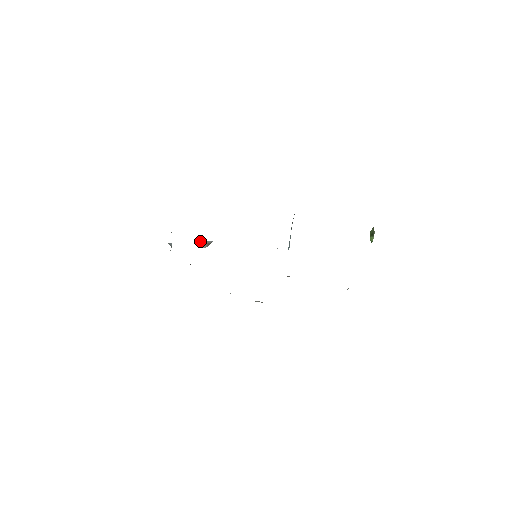
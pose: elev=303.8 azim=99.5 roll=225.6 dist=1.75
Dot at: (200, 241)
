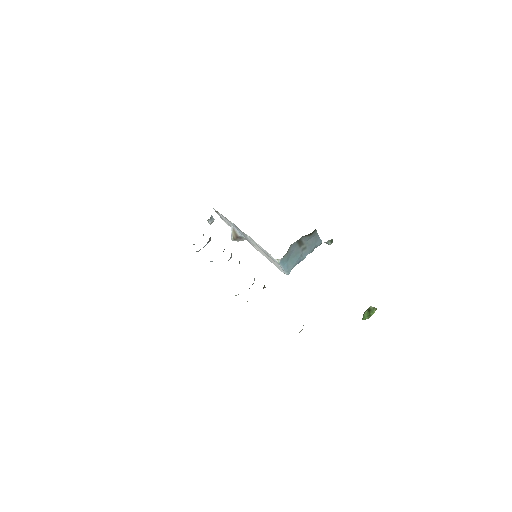
Dot at: occluded
